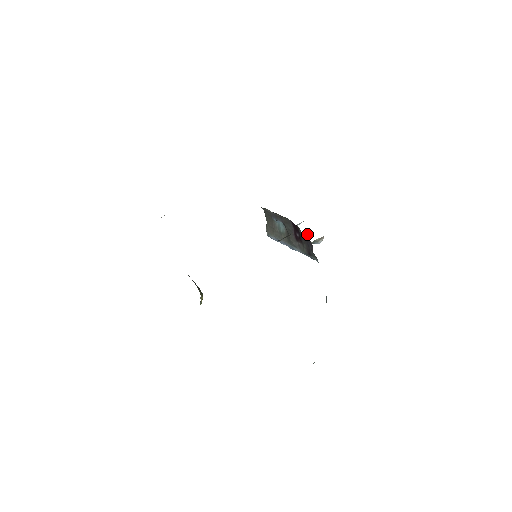
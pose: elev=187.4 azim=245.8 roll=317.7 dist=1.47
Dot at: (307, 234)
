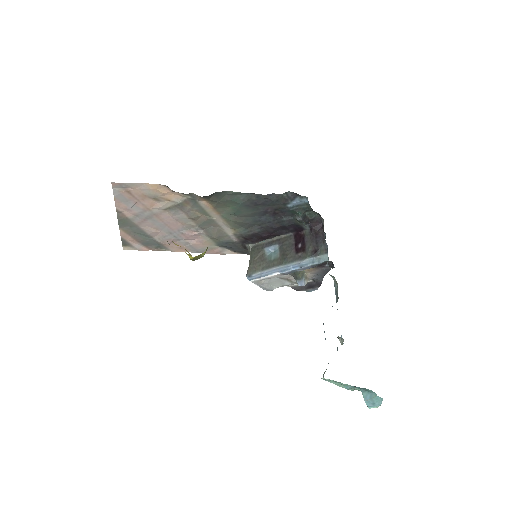
Dot at: (319, 227)
